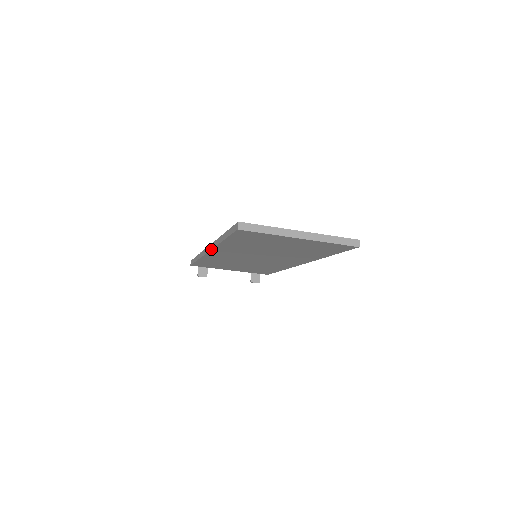
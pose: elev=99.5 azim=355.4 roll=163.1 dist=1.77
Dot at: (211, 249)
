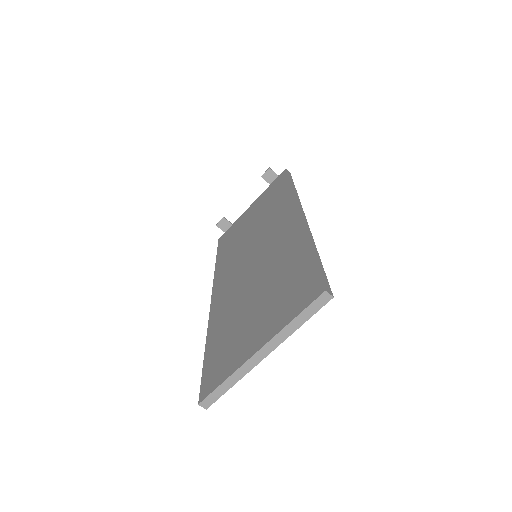
Dot at: occluded
